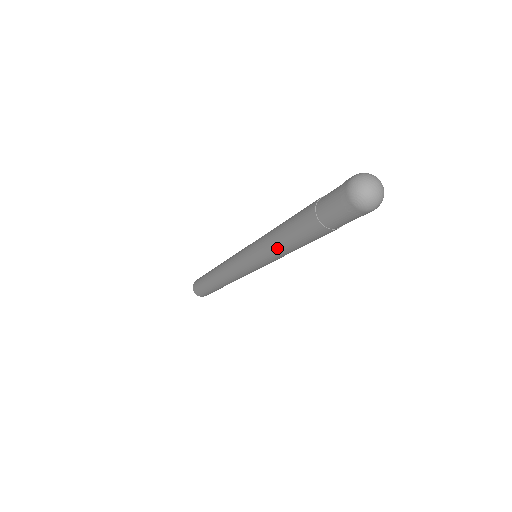
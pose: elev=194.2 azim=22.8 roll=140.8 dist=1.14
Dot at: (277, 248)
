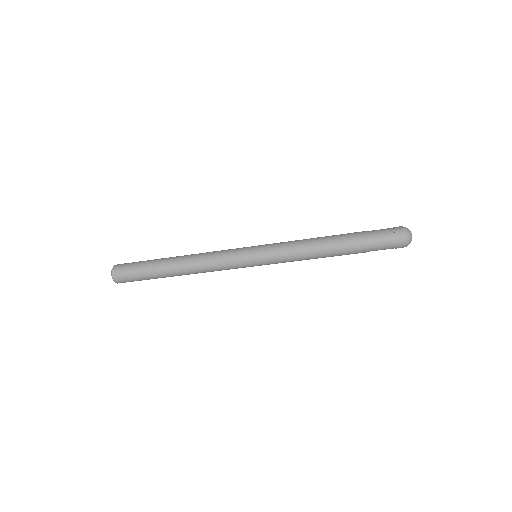
Dot at: (308, 253)
